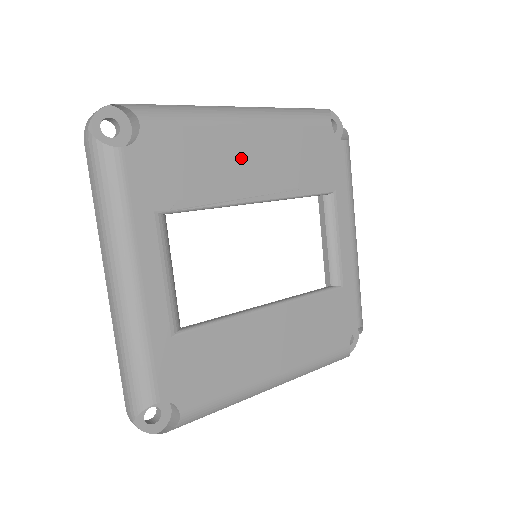
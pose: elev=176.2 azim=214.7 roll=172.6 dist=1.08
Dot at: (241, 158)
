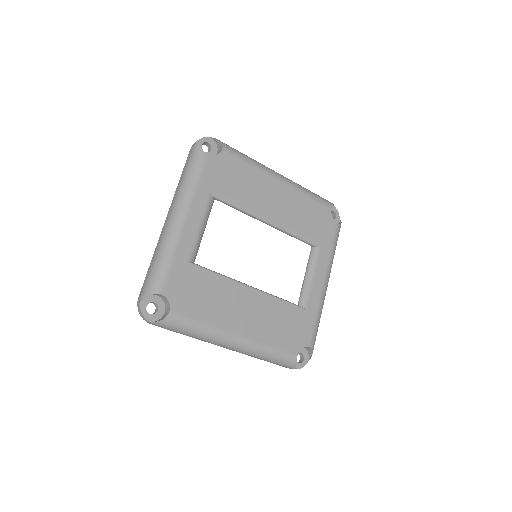
Dot at: (269, 195)
